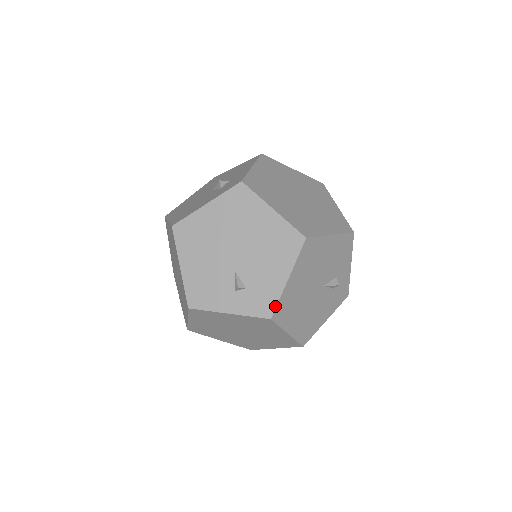
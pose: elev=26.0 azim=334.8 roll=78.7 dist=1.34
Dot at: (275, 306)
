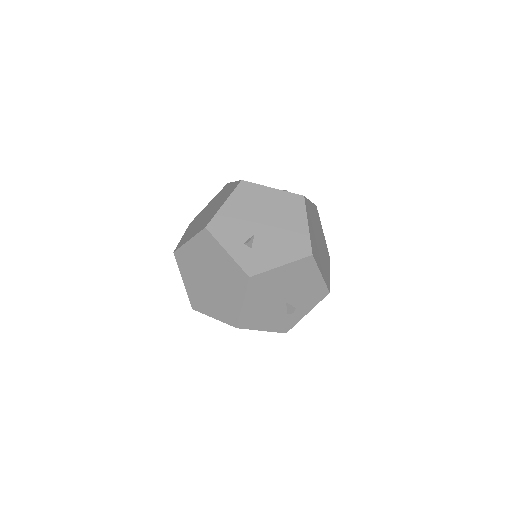
Dot at: (259, 273)
